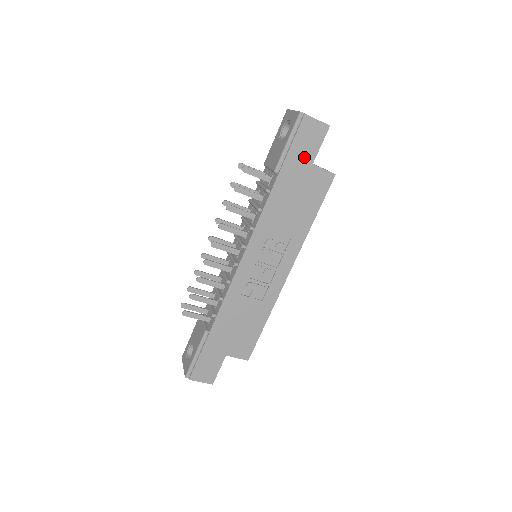
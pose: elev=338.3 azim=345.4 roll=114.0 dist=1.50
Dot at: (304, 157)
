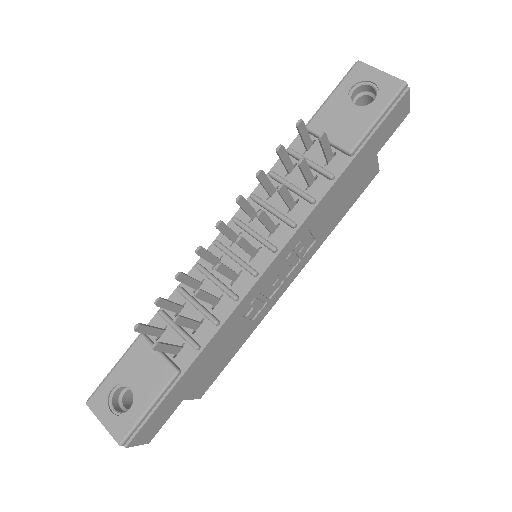
Dot at: (378, 143)
